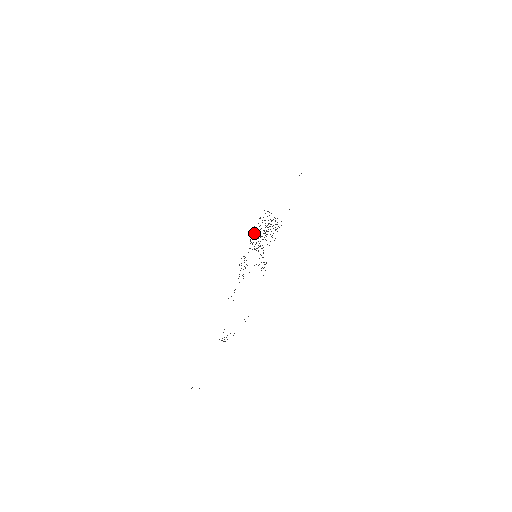
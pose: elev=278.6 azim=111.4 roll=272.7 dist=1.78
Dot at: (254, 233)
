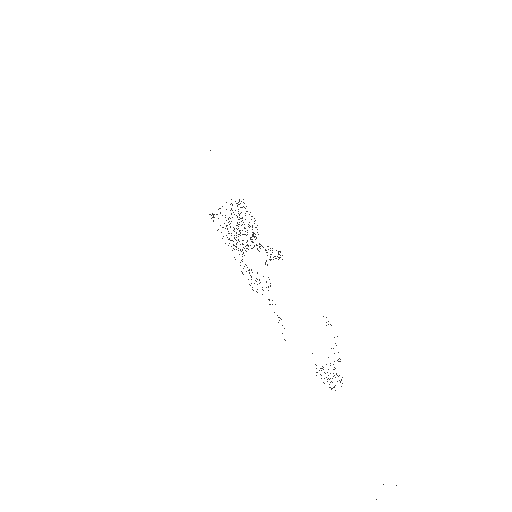
Dot at: occluded
